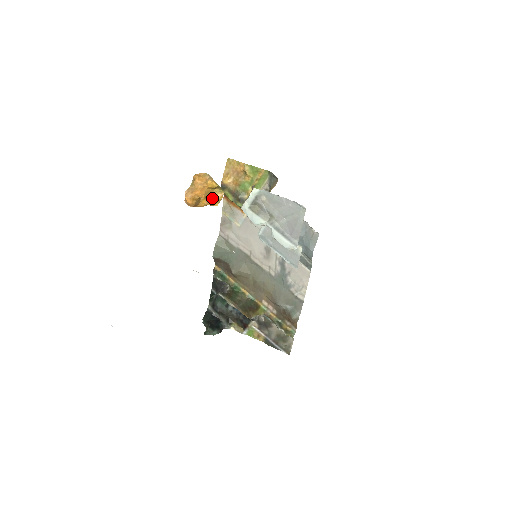
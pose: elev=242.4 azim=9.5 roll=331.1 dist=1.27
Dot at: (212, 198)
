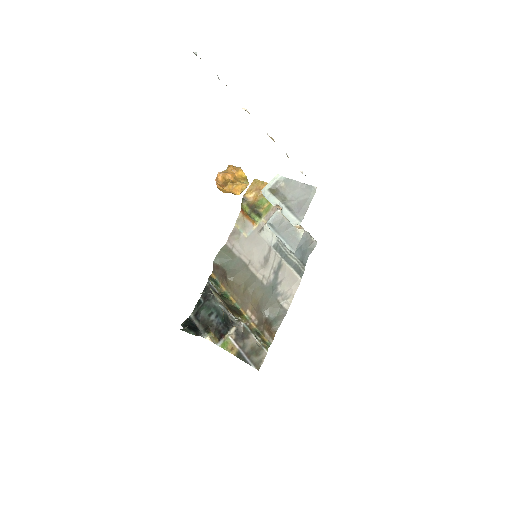
Dot at: (238, 185)
